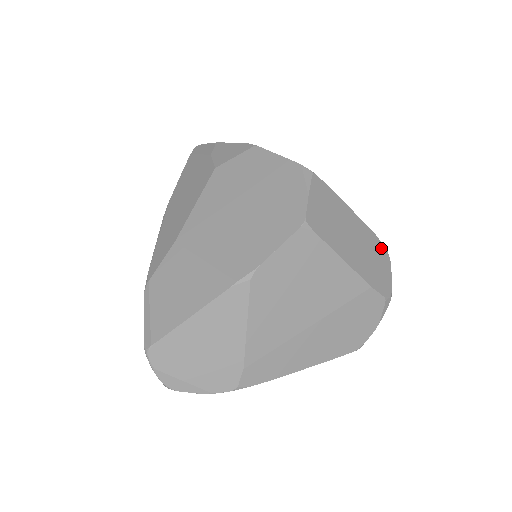
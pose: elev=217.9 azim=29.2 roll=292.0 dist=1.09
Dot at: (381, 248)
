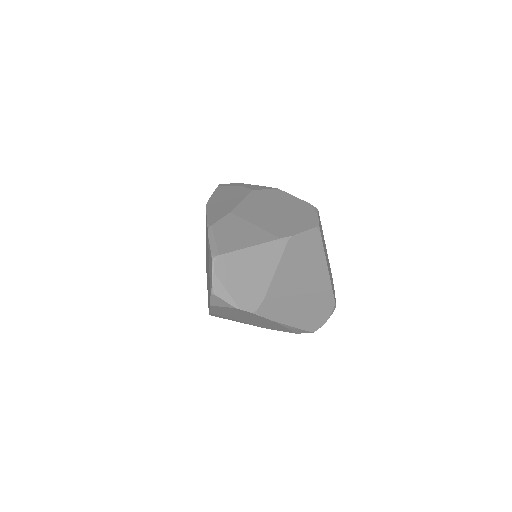
Dot at: (332, 278)
